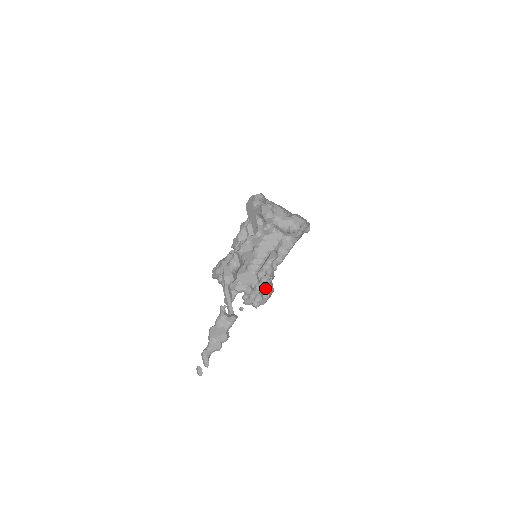
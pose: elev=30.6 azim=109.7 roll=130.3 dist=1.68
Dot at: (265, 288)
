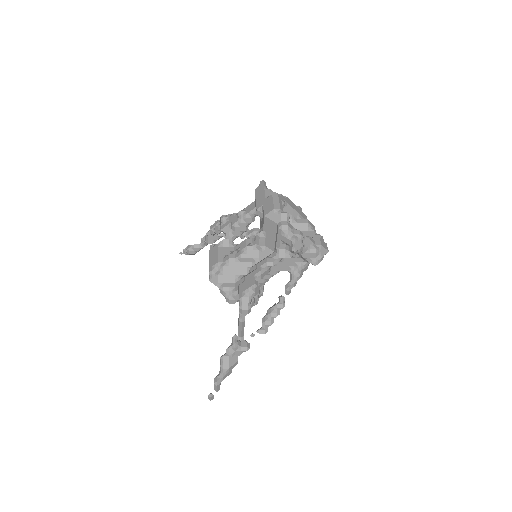
Dot at: occluded
